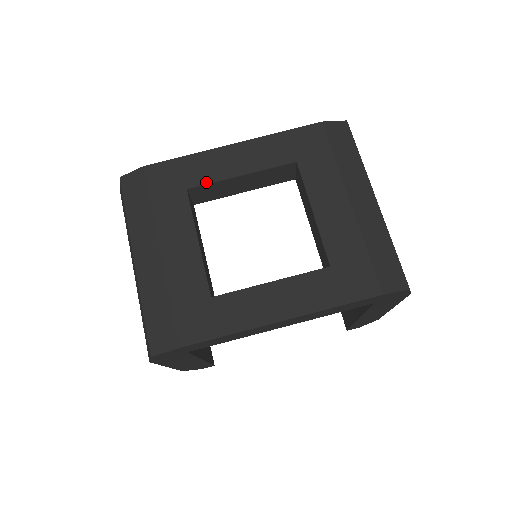
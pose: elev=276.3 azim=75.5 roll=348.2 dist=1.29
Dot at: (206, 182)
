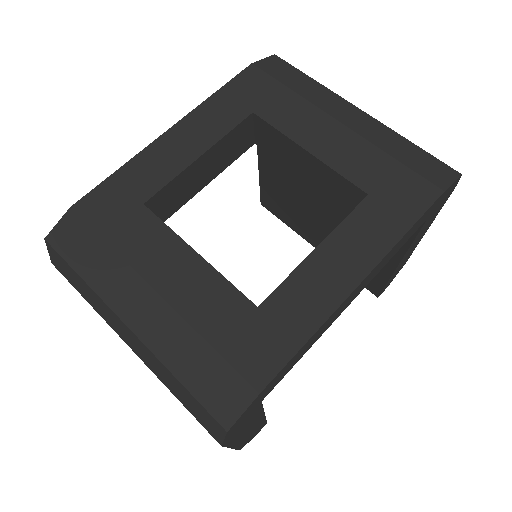
Dot at: (162, 184)
